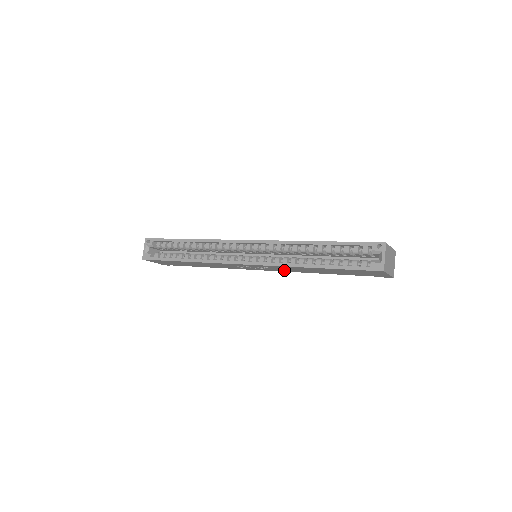
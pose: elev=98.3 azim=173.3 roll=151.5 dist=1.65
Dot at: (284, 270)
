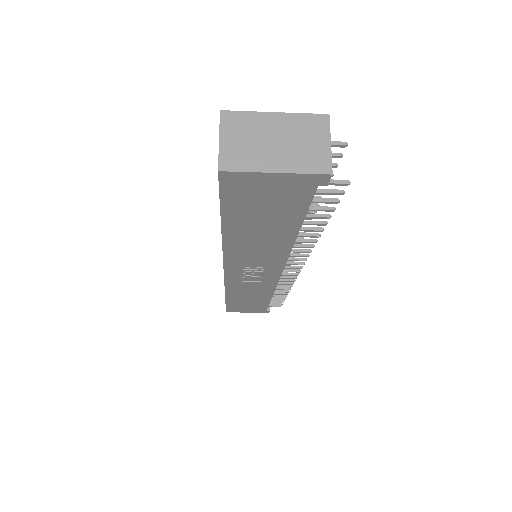
Dot at: (272, 260)
